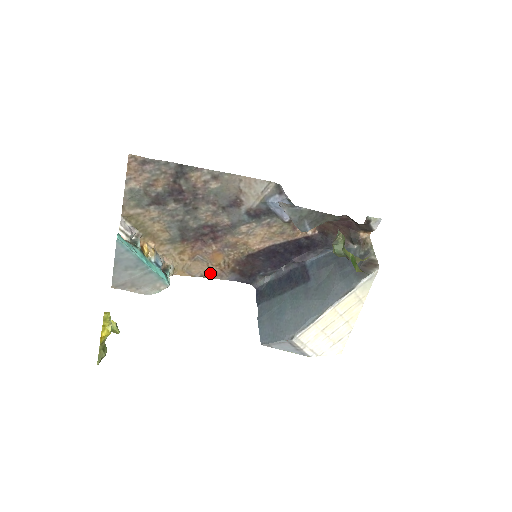
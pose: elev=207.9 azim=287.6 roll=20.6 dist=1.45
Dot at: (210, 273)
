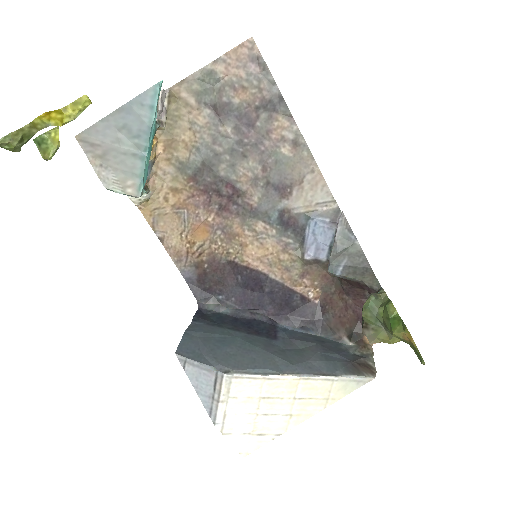
Dot at: (173, 244)
